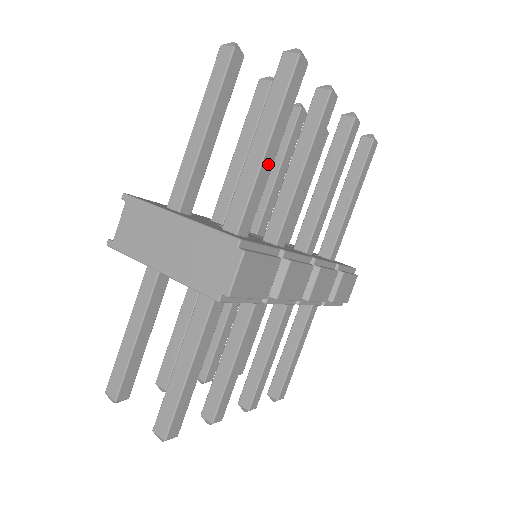
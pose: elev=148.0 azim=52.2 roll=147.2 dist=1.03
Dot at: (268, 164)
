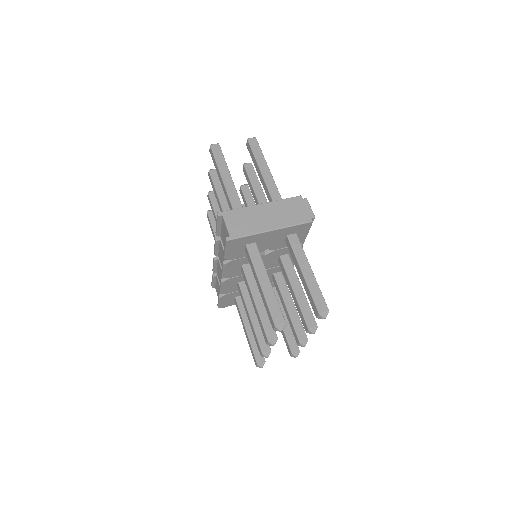
Dot at: occluded
